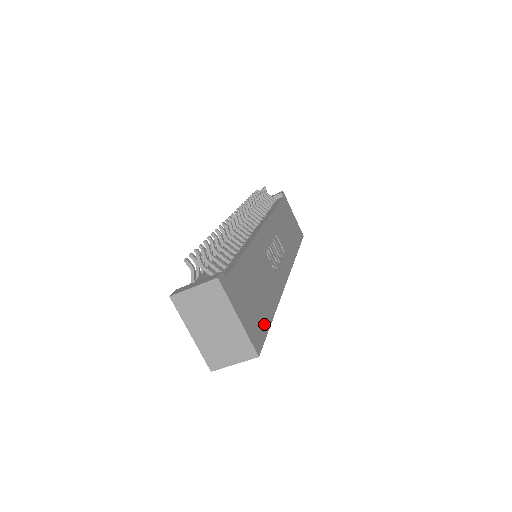
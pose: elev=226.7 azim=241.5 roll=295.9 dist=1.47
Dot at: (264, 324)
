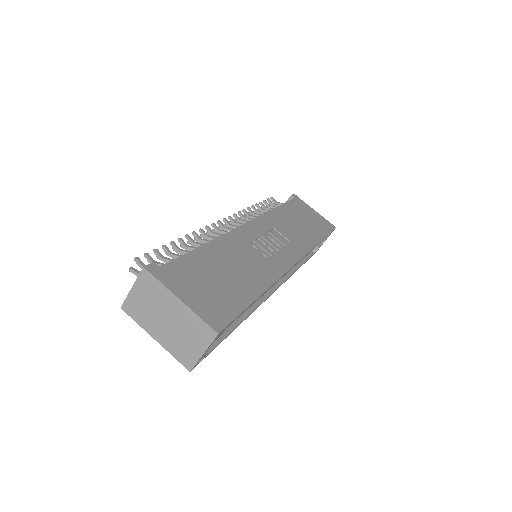
Dot at: (235, 304)
